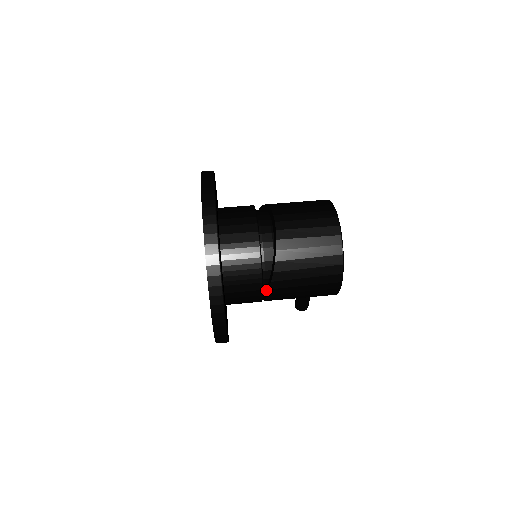
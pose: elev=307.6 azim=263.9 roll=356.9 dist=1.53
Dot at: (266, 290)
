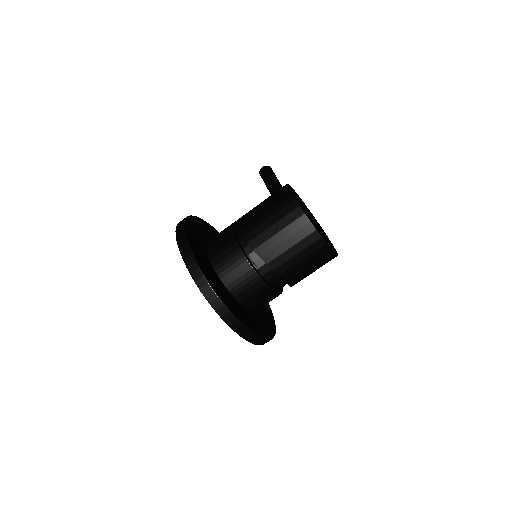
Dot at: occluded
